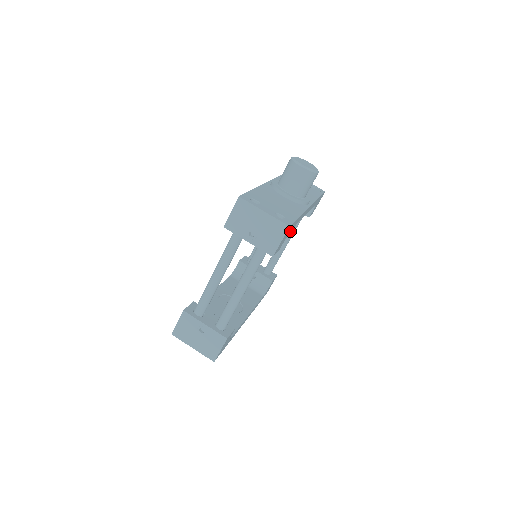
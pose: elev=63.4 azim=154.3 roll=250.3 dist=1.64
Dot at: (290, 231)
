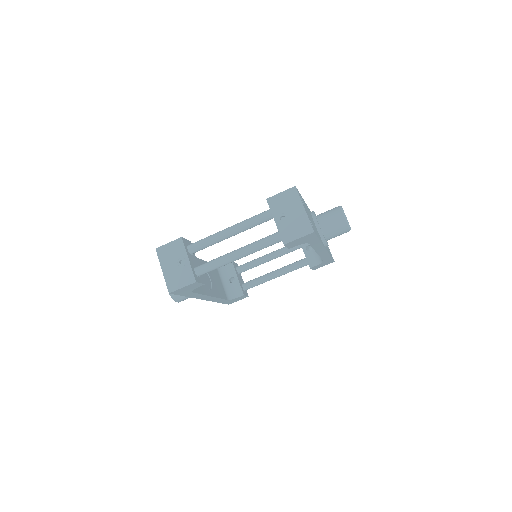
Dot at: (287, 268)
